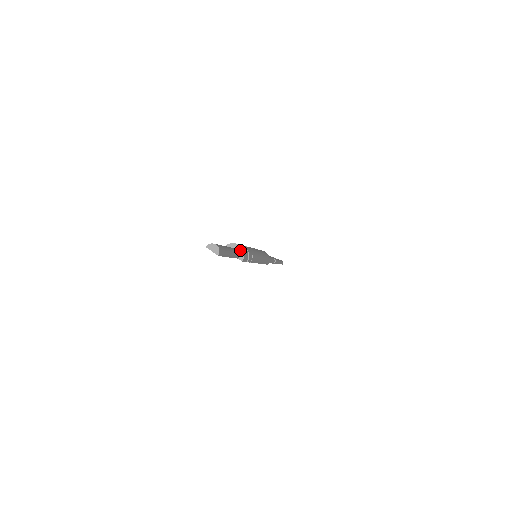
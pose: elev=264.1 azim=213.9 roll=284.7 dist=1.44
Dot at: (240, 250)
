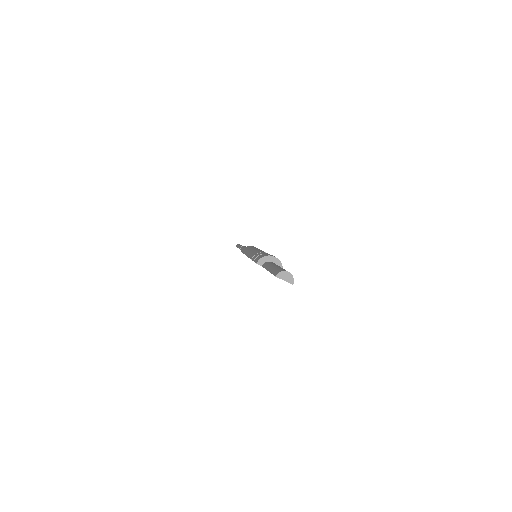
Dot at: (277, 263)
